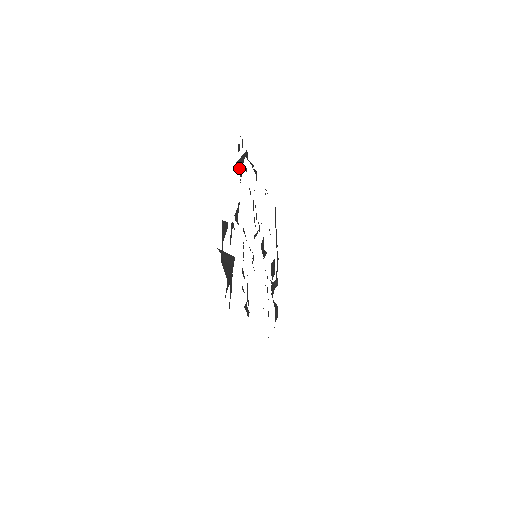
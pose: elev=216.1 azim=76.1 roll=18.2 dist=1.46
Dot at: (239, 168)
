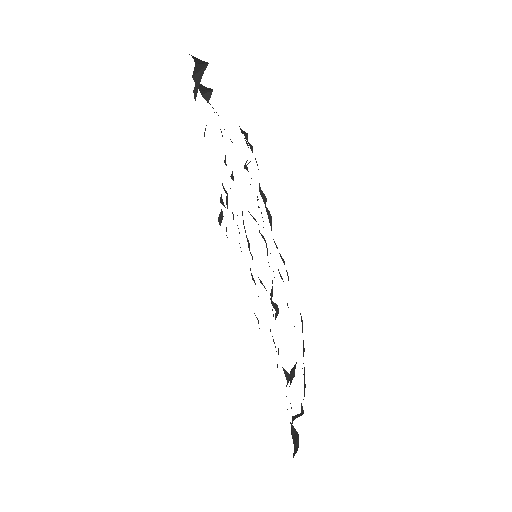
Dot at: (246, 165)
